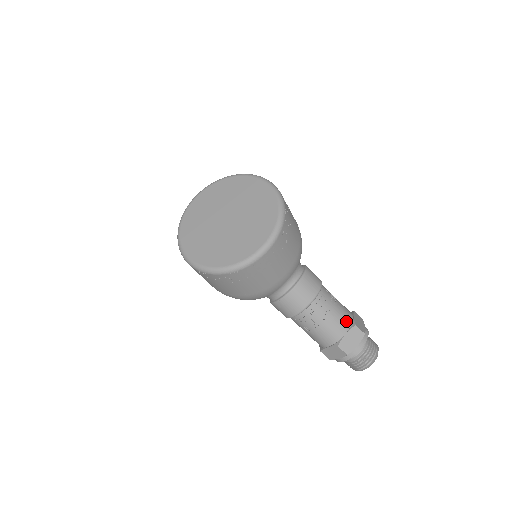
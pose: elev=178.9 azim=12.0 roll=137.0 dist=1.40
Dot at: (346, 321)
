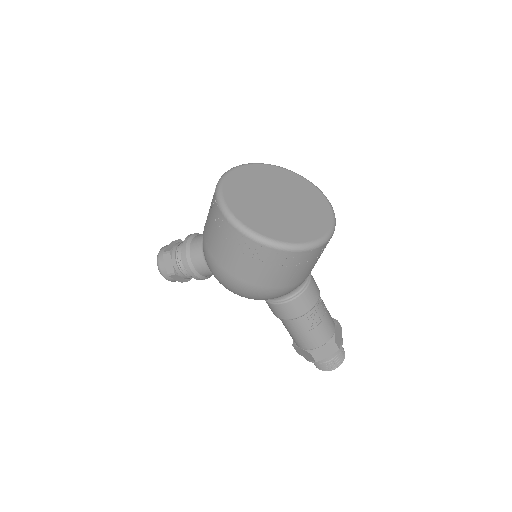
Dot at: occluded
